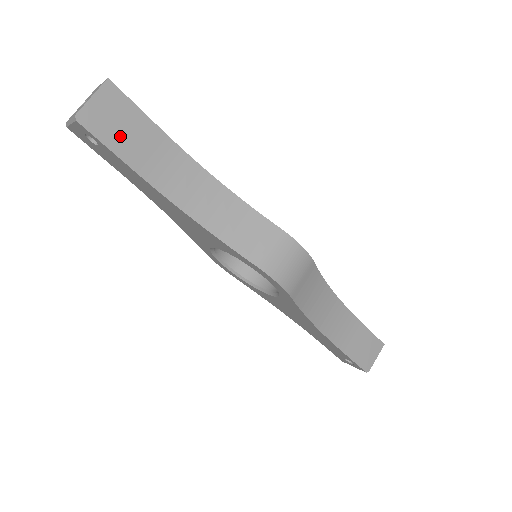
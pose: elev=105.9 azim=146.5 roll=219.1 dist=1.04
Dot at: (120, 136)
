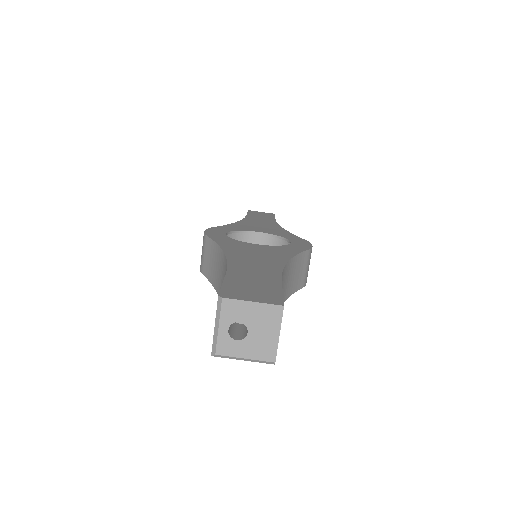
Dot at: occluded
